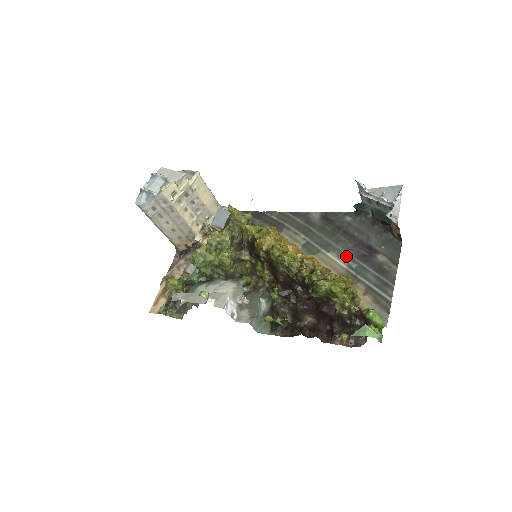
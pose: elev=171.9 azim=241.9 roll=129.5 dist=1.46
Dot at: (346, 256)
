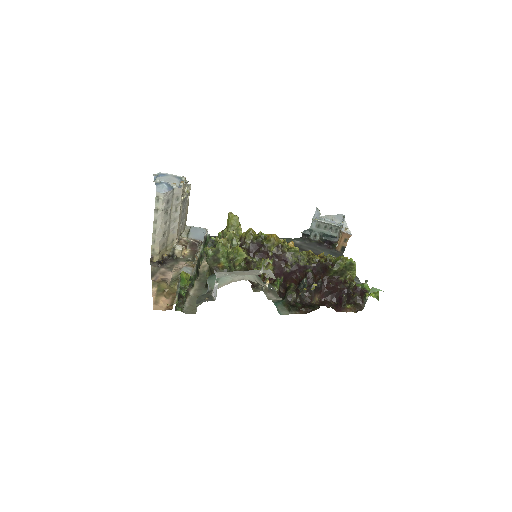
Dot at: occluded
